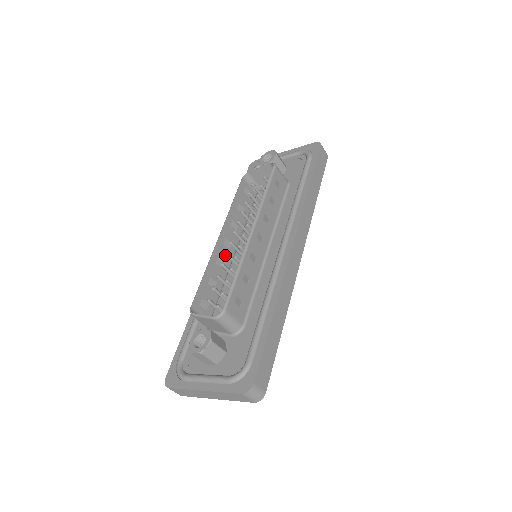
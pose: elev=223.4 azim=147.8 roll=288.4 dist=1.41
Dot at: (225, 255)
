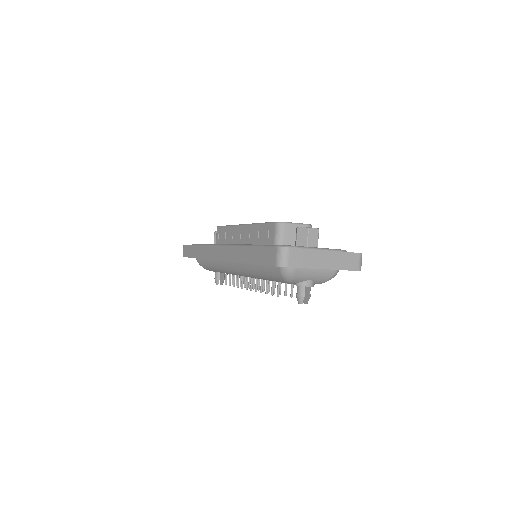
Dot at: (247, 237)
